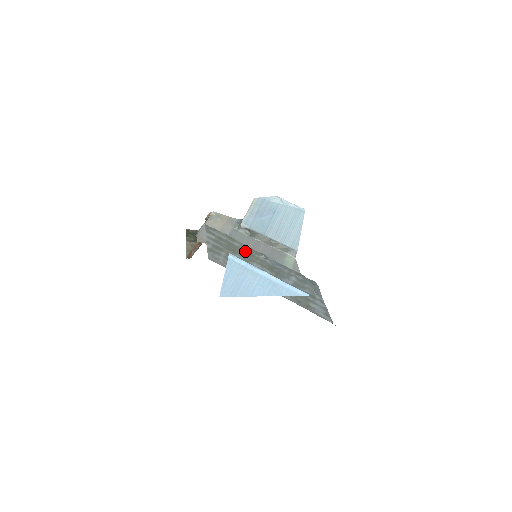
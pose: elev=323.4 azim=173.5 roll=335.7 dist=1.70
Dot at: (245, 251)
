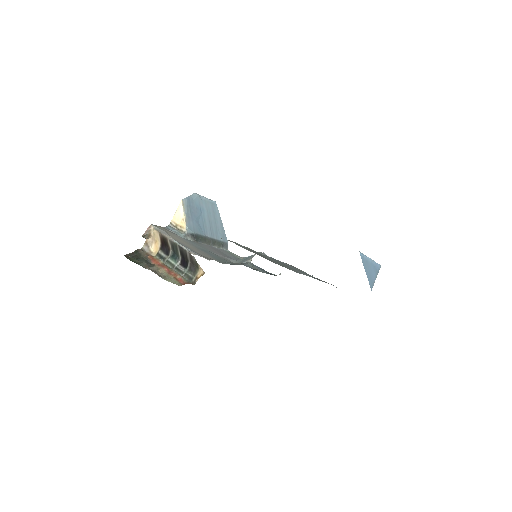
Dot at: occluded
